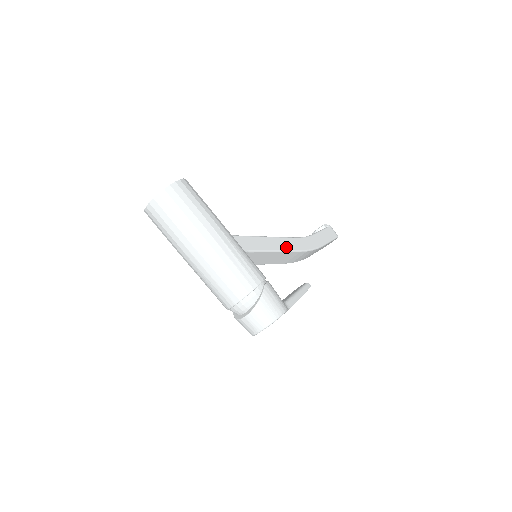
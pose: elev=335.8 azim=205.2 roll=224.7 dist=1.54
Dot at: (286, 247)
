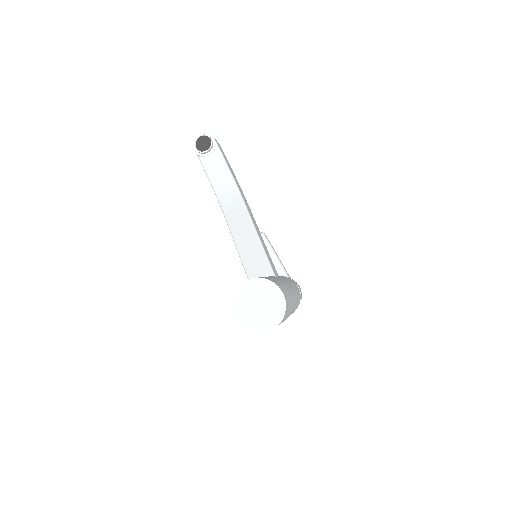
Dot at: (256, 224)
